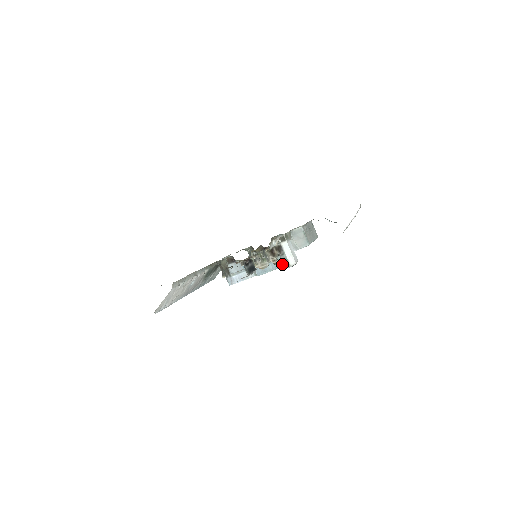
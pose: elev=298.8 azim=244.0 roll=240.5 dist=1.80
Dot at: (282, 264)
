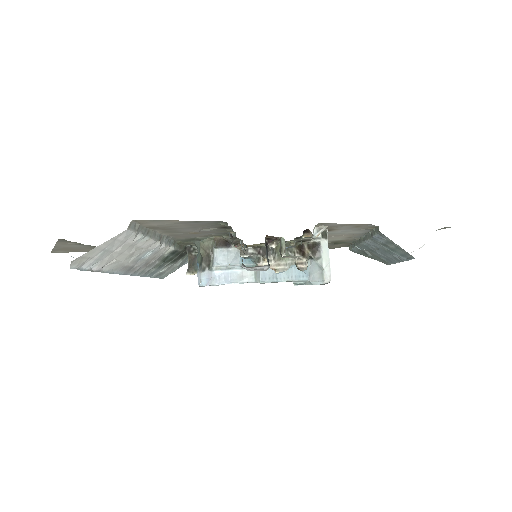
Dot at: (310, 274)
